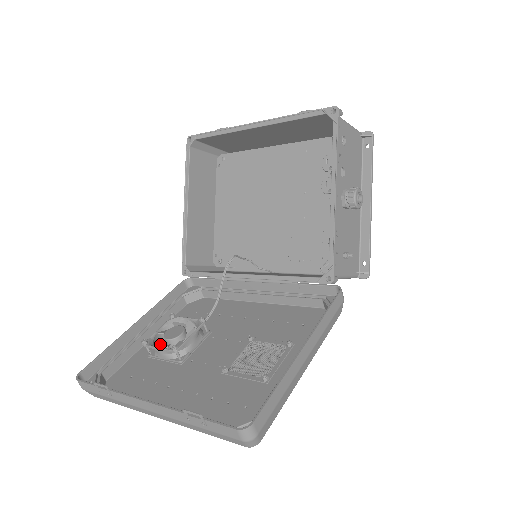
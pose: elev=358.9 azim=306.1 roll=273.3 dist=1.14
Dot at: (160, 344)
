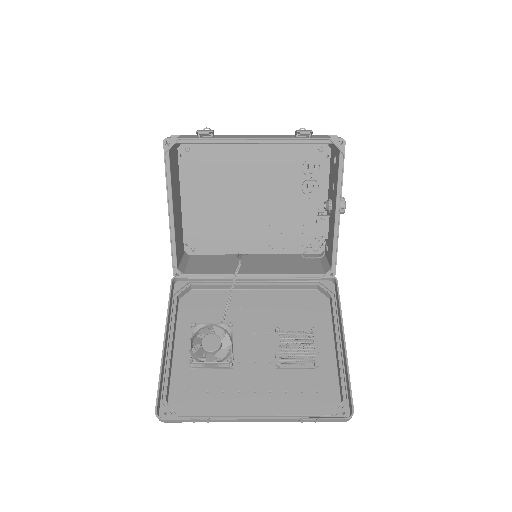
Dot at: occluded
